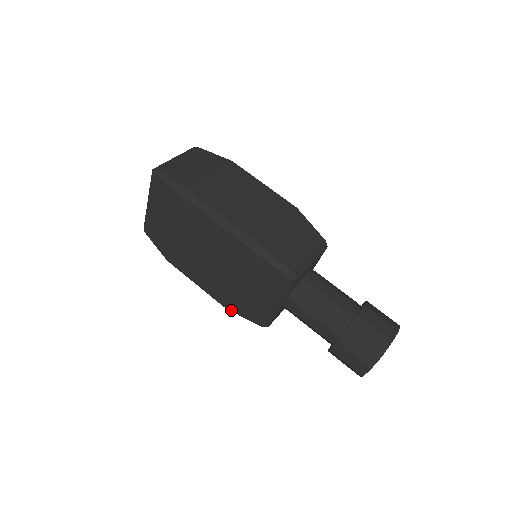
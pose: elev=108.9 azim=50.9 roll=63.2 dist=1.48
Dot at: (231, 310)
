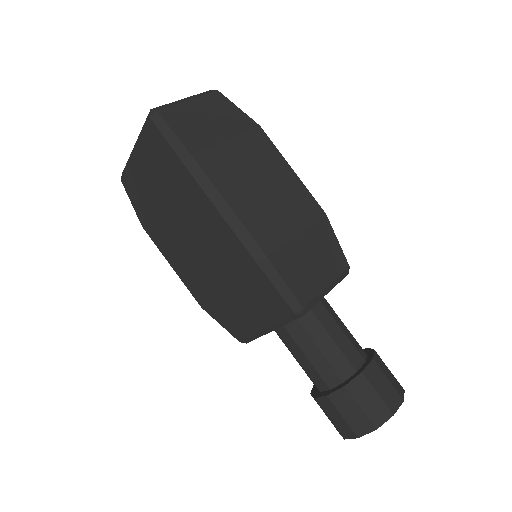
Dot at: (207, 311)
